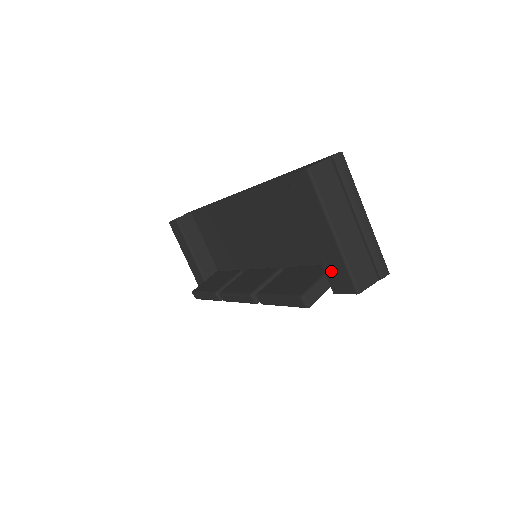
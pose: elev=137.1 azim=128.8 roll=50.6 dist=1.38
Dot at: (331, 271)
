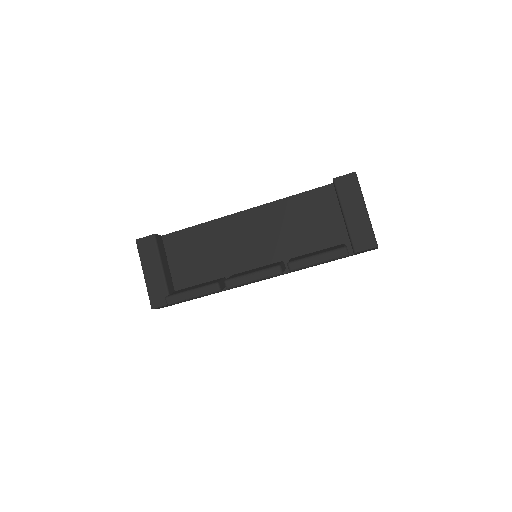
Dot at: (358, 236)
